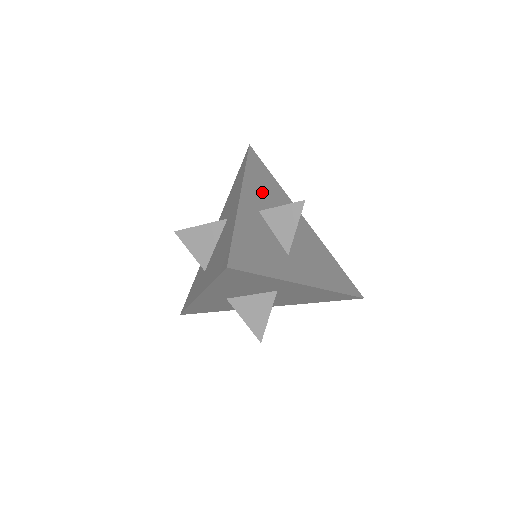
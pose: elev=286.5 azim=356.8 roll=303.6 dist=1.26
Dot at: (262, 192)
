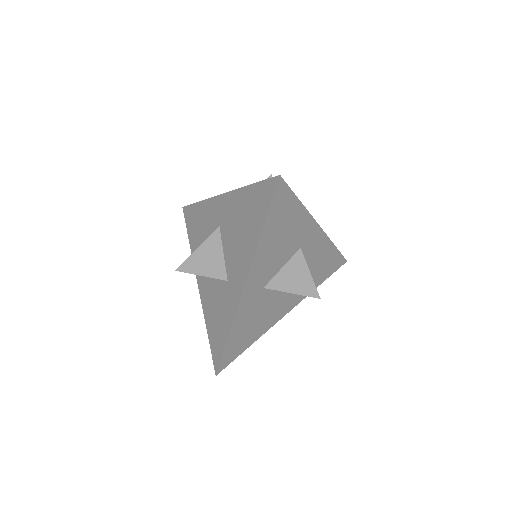
Dot at: occluded
